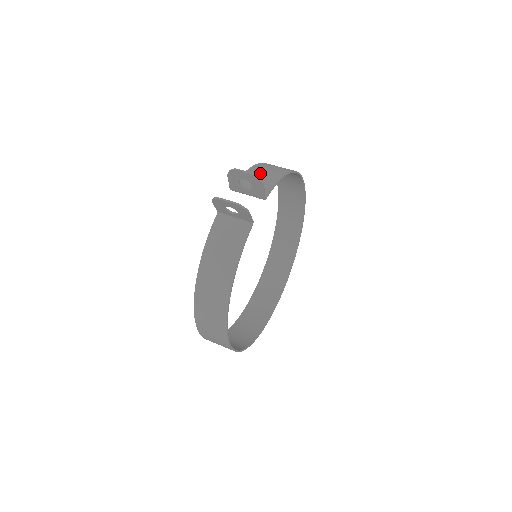
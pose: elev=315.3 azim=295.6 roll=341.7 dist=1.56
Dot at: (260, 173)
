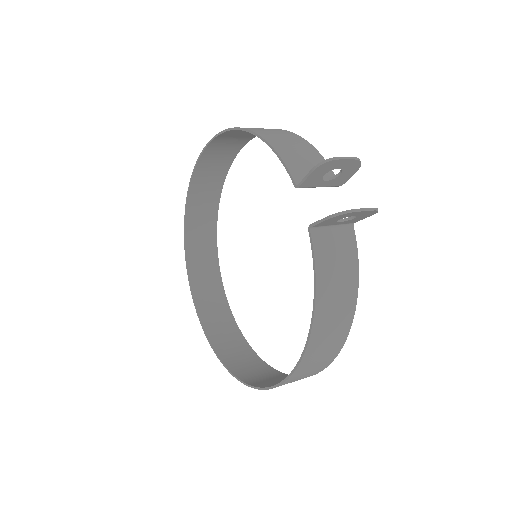
Dot at: (291, 149)
